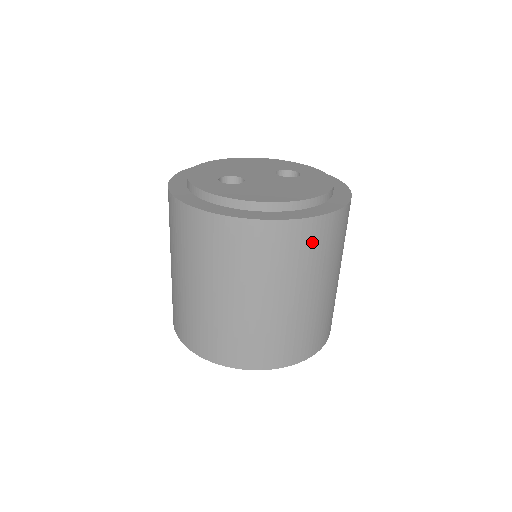
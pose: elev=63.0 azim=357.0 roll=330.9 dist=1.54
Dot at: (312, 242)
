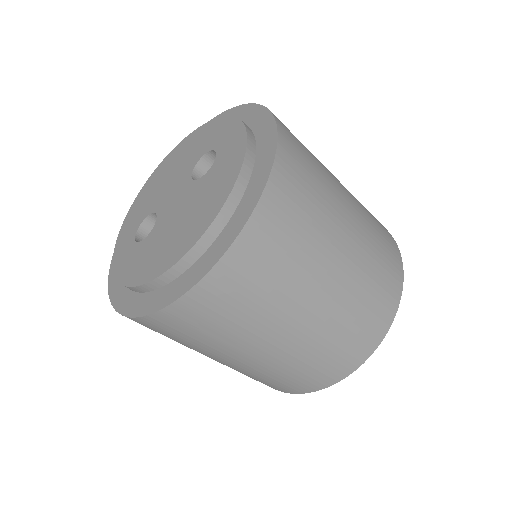
Dot at: (234, 294)
